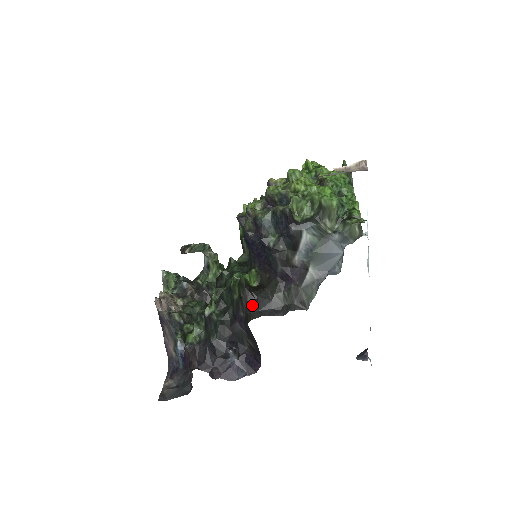
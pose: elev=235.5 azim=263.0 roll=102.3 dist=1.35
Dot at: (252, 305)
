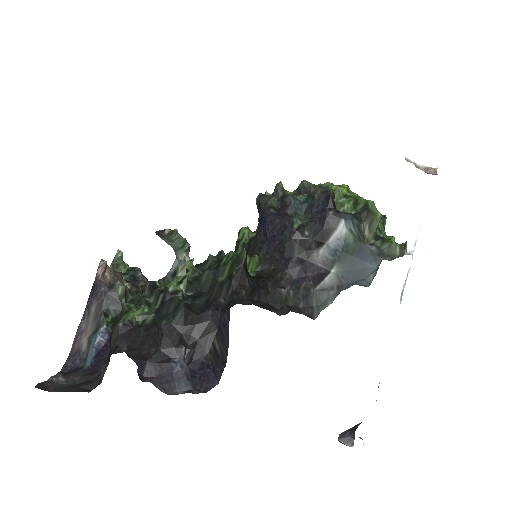
Dot at: (243, 290)
